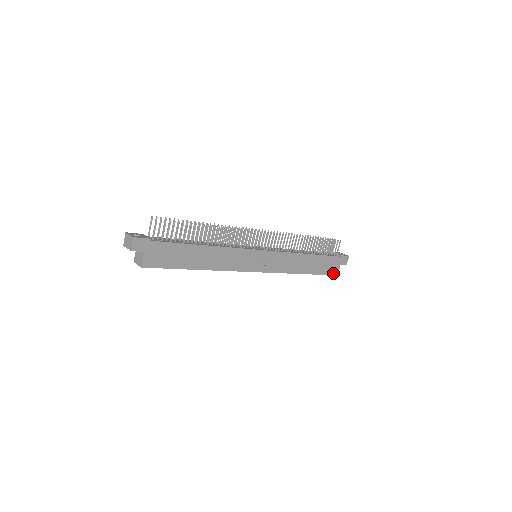
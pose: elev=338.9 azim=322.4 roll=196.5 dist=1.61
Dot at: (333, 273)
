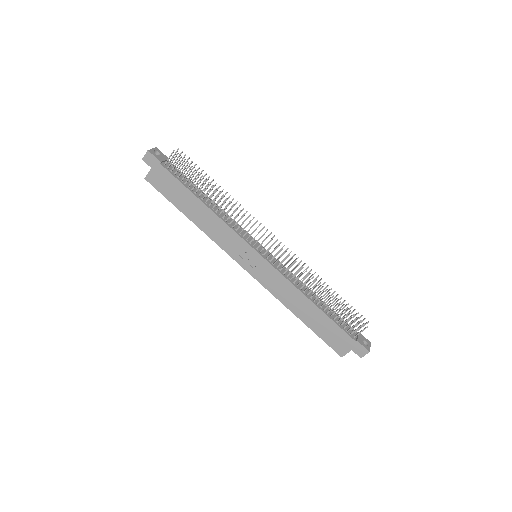
Dot at: (337, 350)
